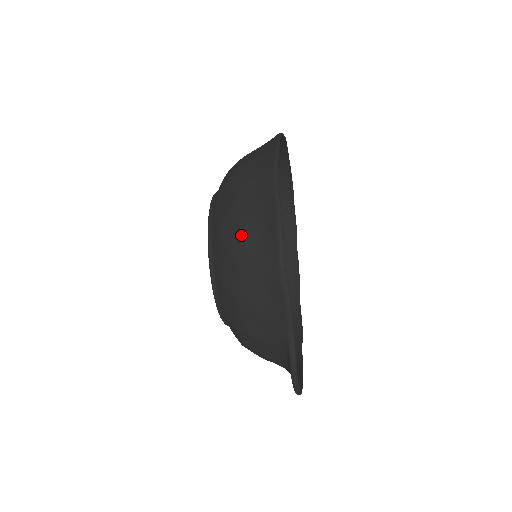
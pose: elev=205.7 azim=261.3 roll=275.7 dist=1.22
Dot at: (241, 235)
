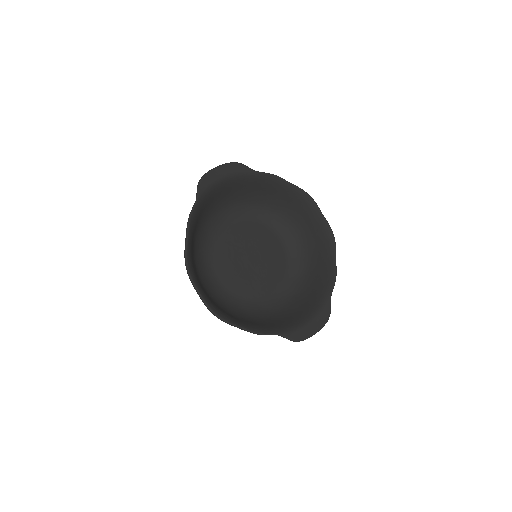
Dot at: occluded
